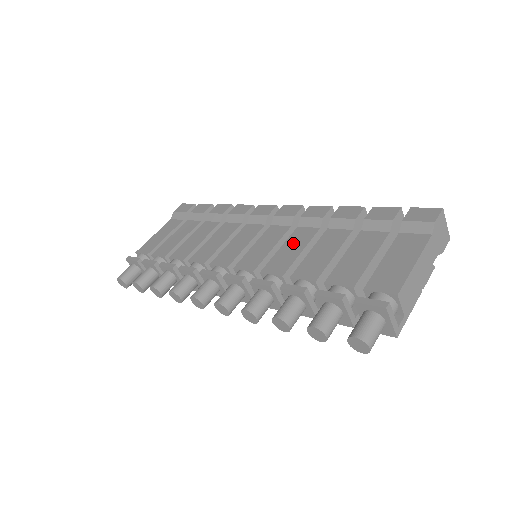
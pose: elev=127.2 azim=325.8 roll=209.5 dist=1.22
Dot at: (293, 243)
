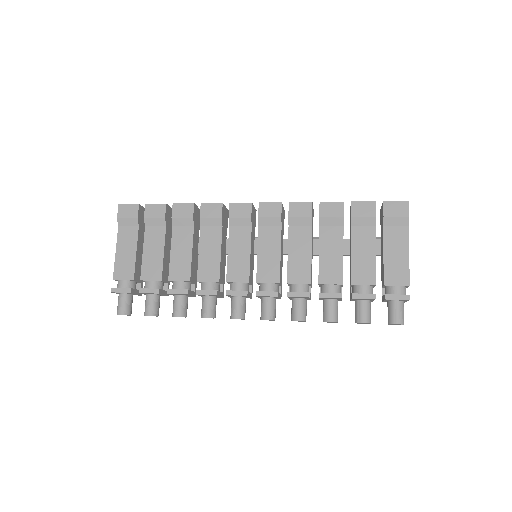
Dot at: (297, 247)
